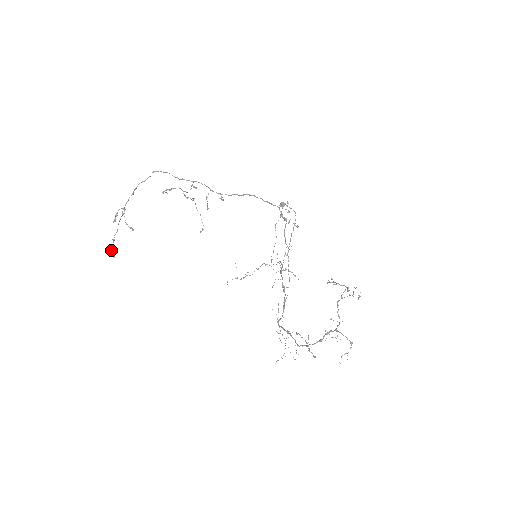
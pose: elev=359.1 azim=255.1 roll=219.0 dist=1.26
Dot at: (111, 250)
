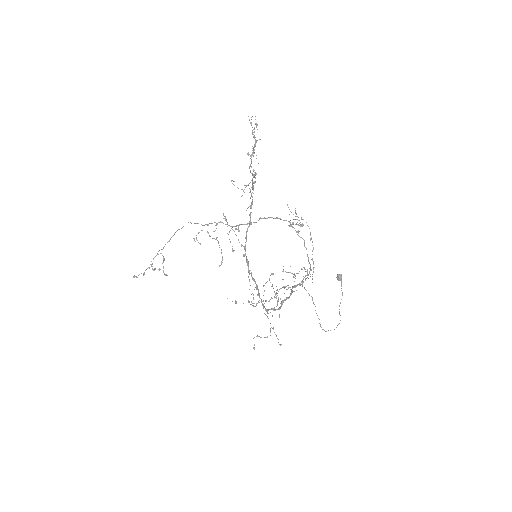
Dot at: occluded
